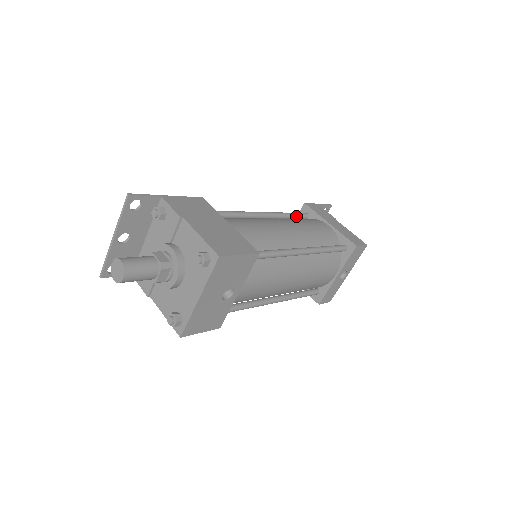
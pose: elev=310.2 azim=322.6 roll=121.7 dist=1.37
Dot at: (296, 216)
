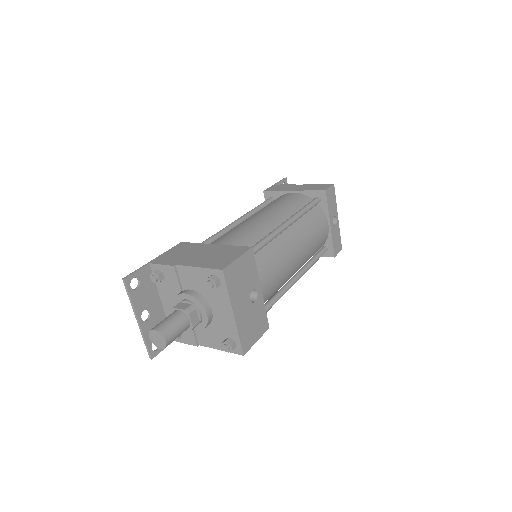
Dot at: (264, 205)
